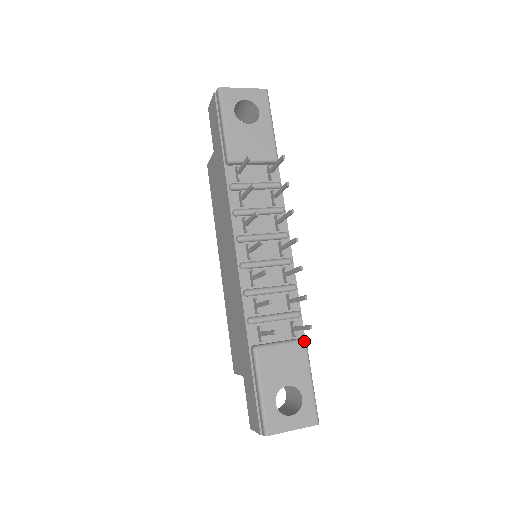
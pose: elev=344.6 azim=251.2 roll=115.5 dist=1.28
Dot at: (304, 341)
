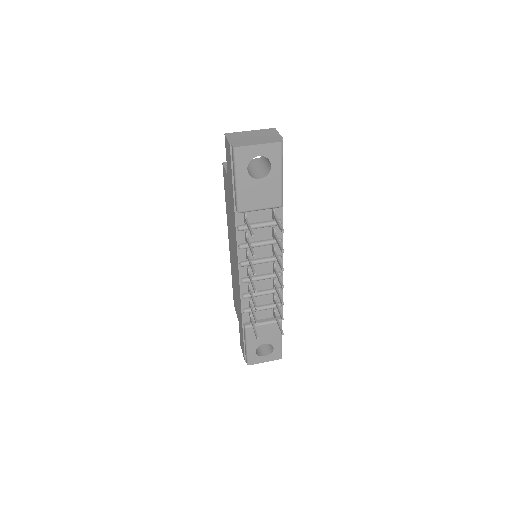
Dot at: (280, 322)
